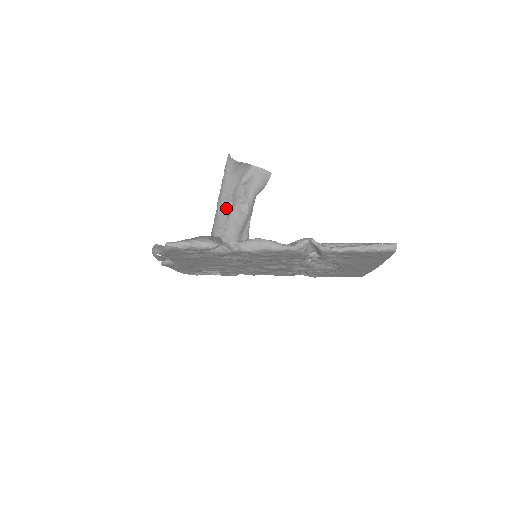
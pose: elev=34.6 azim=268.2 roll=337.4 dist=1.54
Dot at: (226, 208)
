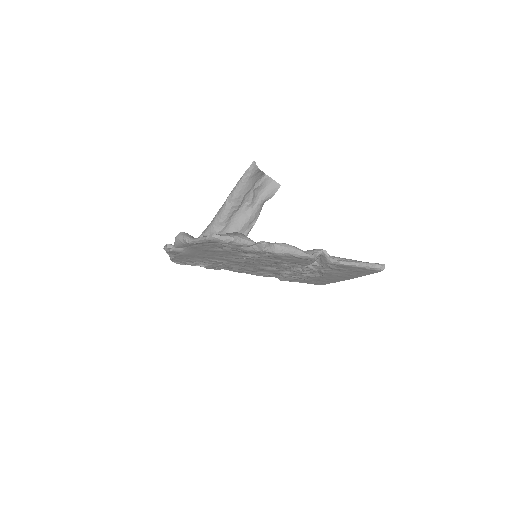
Dot at: (233, 208)
